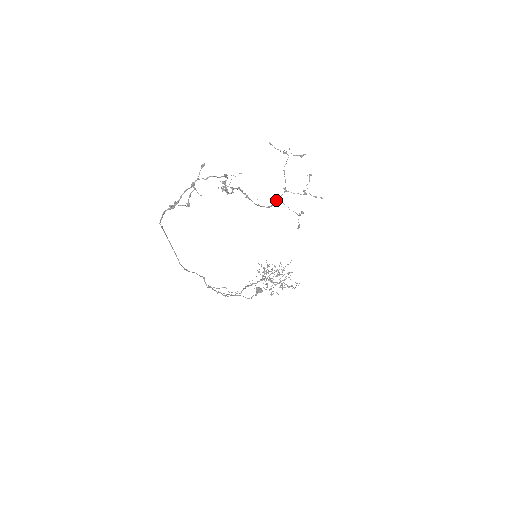
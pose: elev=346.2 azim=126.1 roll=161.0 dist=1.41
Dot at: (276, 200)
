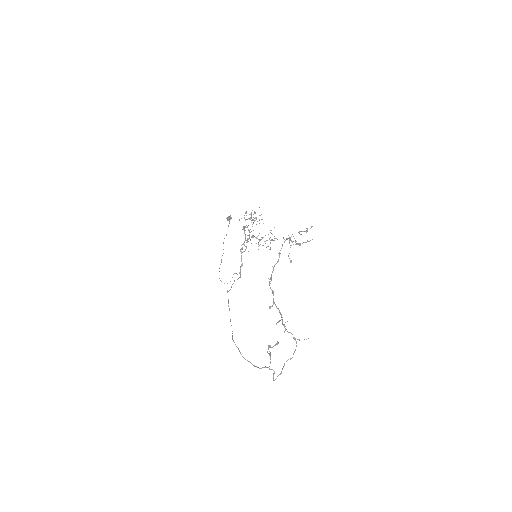
Dot at: (280, 250)
